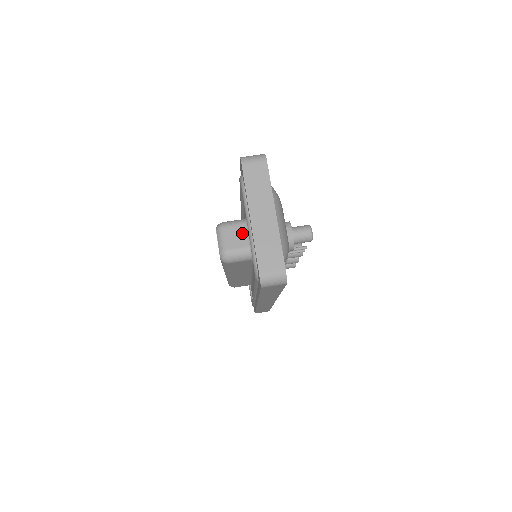
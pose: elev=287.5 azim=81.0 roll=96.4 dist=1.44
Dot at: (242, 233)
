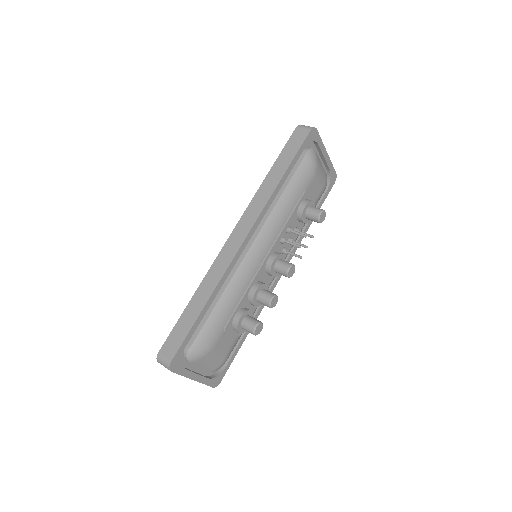
Dot at: occluded
